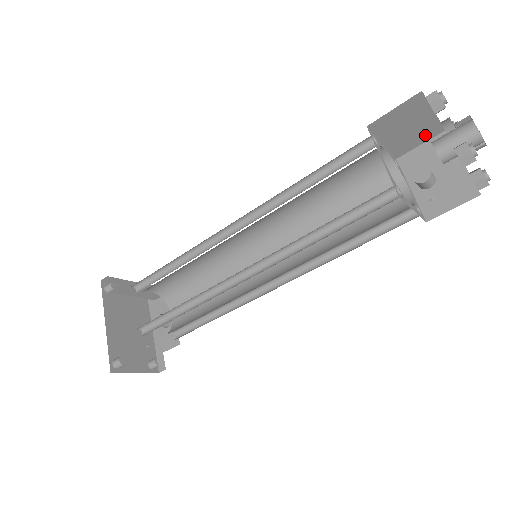
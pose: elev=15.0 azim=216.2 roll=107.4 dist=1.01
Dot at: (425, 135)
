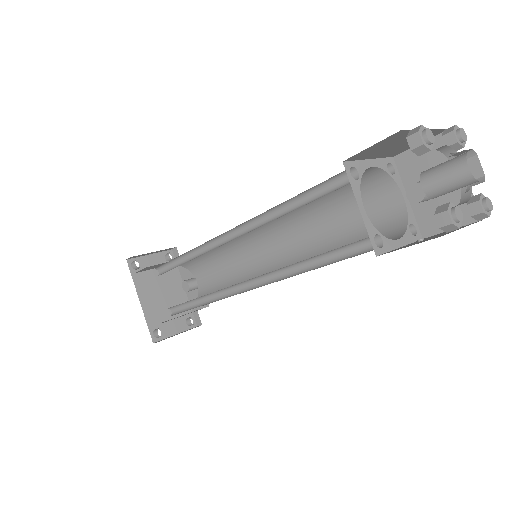
Dot at: occluded
